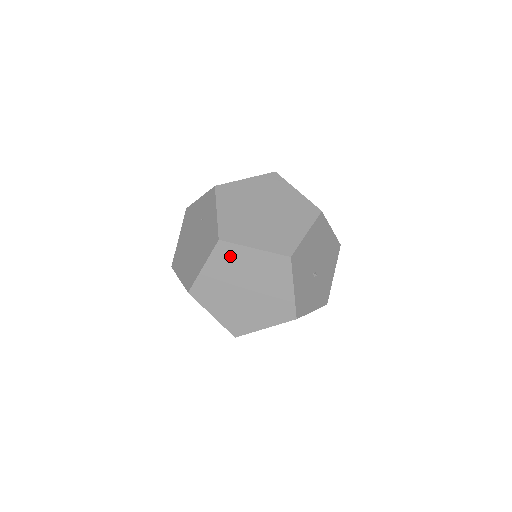
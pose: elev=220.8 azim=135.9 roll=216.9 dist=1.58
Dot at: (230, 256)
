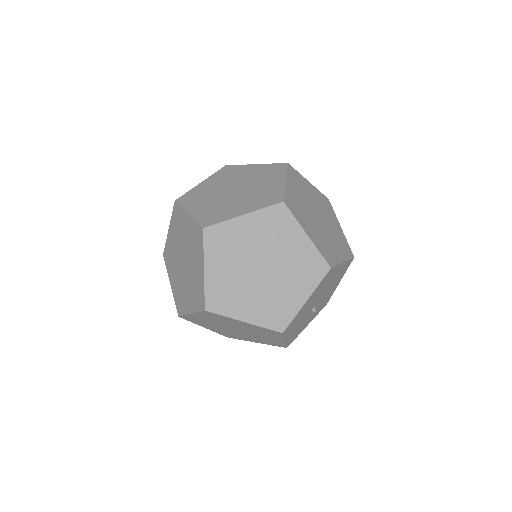
Dot at: (218, 318)
